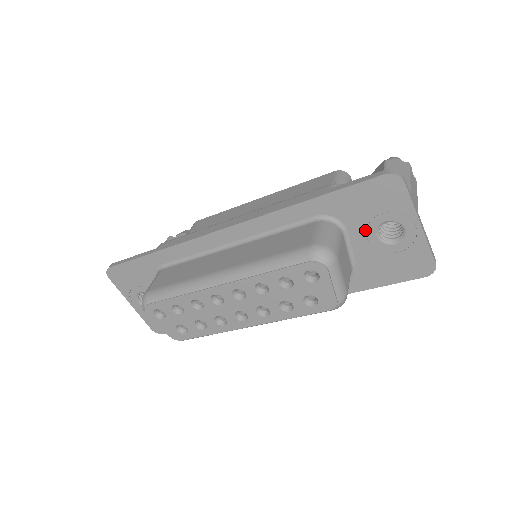
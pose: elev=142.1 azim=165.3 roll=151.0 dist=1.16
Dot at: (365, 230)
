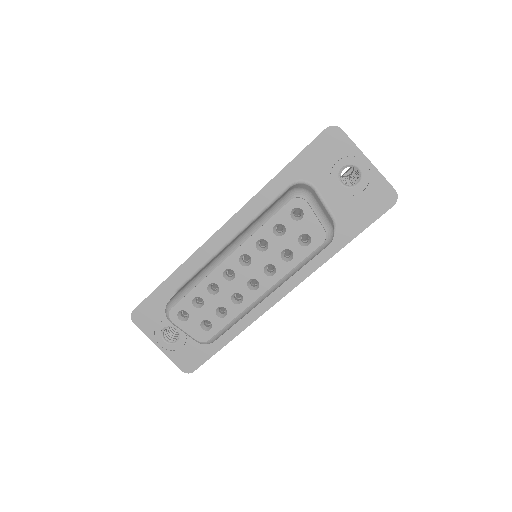
Dot at: (330, 182)
